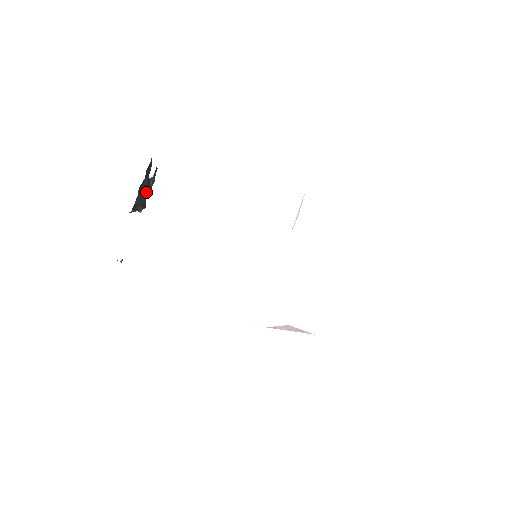
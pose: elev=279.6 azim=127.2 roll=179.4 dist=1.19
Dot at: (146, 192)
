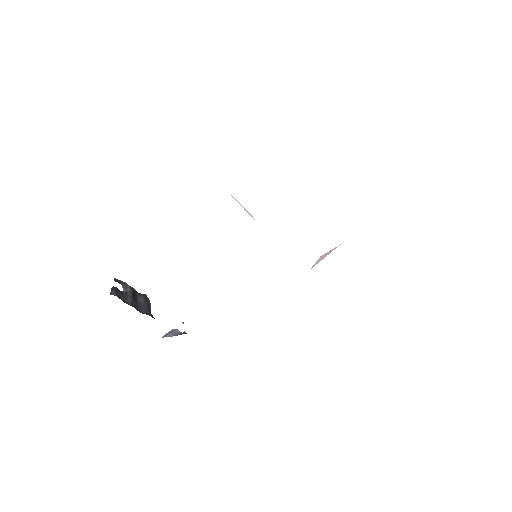
Dot at: (135, 295)
